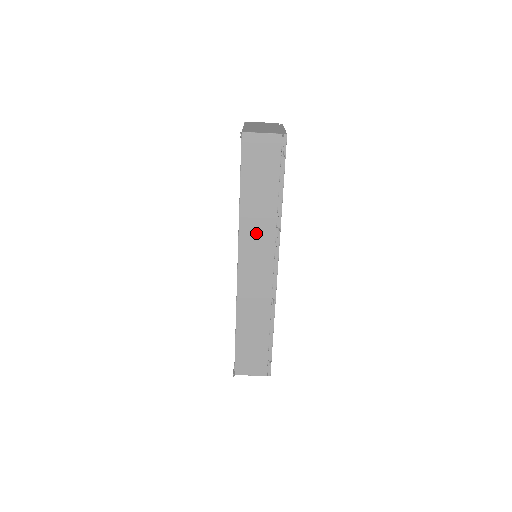
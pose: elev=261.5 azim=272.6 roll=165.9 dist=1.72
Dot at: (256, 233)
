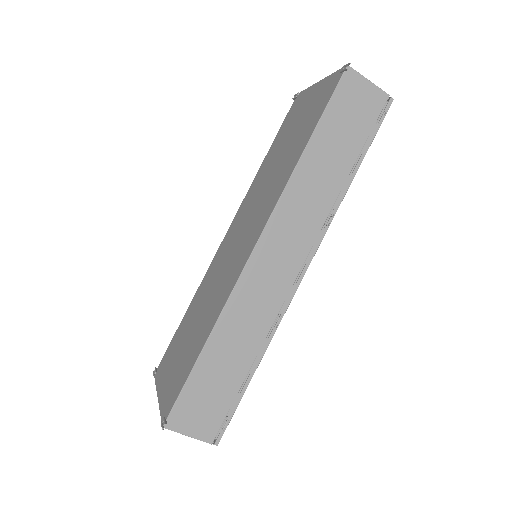
Dot at: (303, 206)
